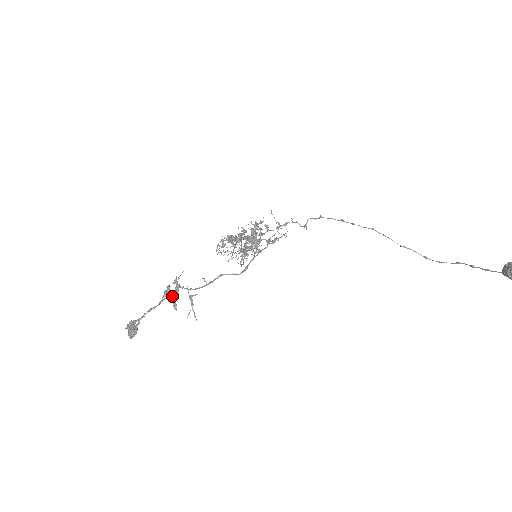
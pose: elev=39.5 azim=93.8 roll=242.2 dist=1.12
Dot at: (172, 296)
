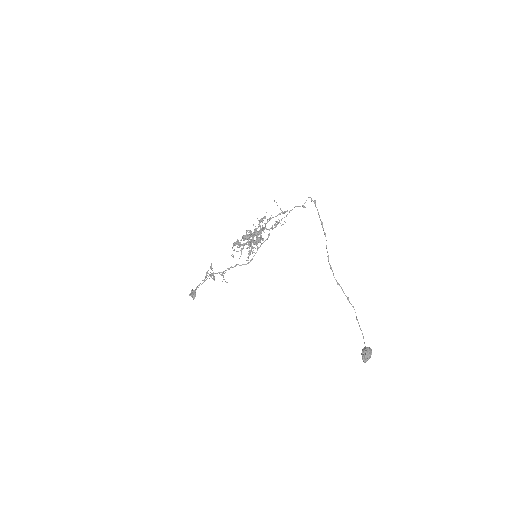
Dot at: occluded
